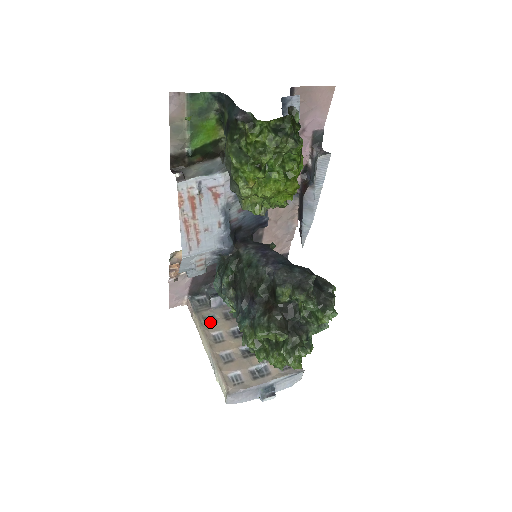
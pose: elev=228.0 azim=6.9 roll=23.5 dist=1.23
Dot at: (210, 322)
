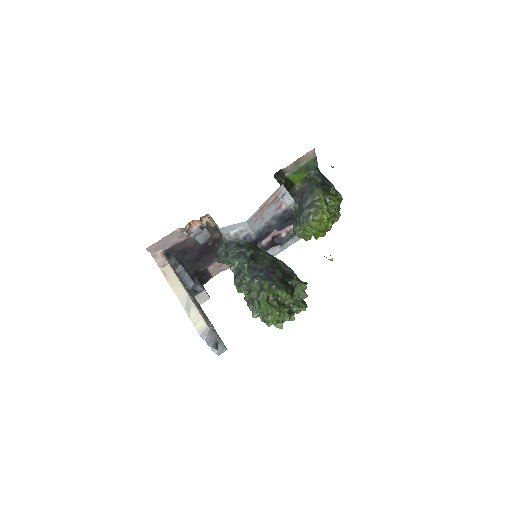
Dot at: occluded
